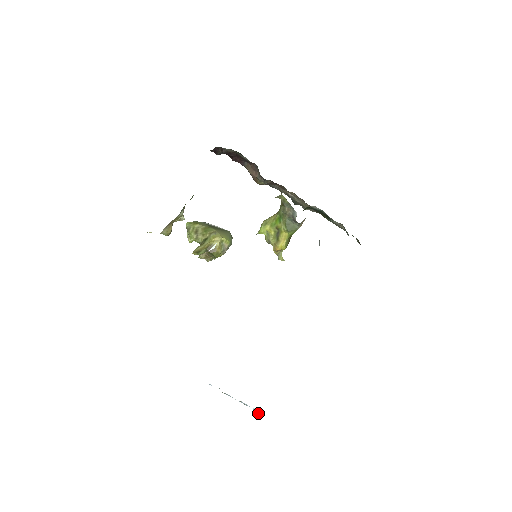
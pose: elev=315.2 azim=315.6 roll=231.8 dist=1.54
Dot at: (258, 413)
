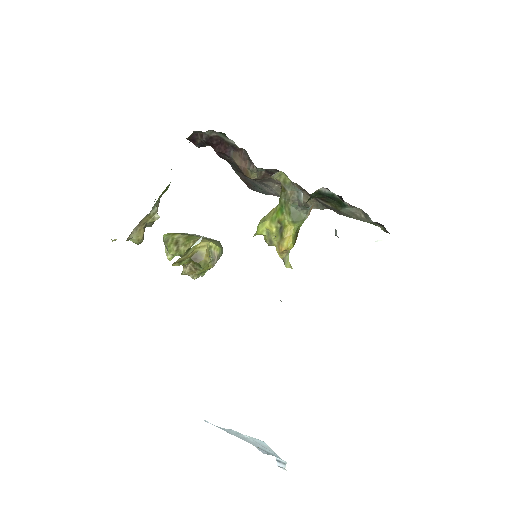
Dot at: (285, 466)
